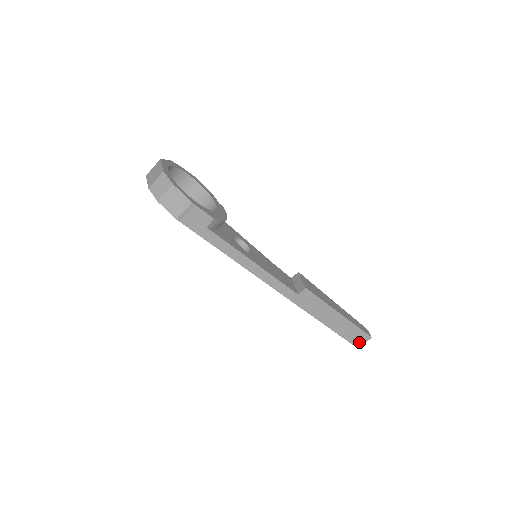
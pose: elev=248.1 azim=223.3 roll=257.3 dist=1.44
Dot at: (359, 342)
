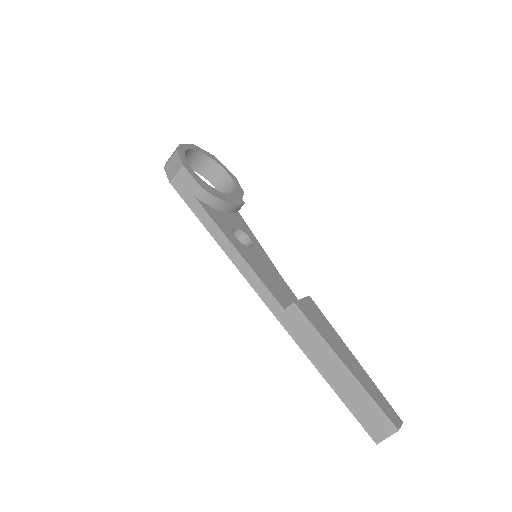
Dot at: (377, 431)
